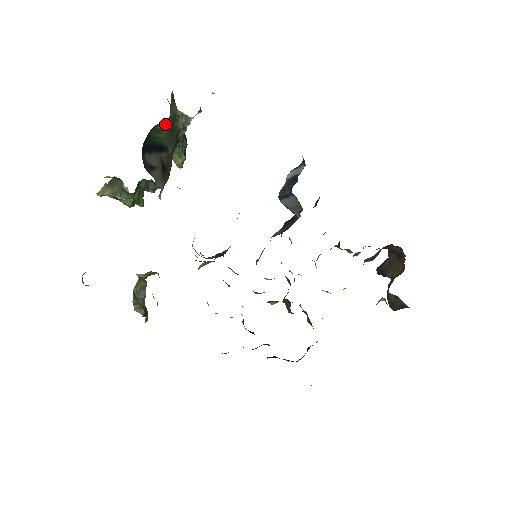
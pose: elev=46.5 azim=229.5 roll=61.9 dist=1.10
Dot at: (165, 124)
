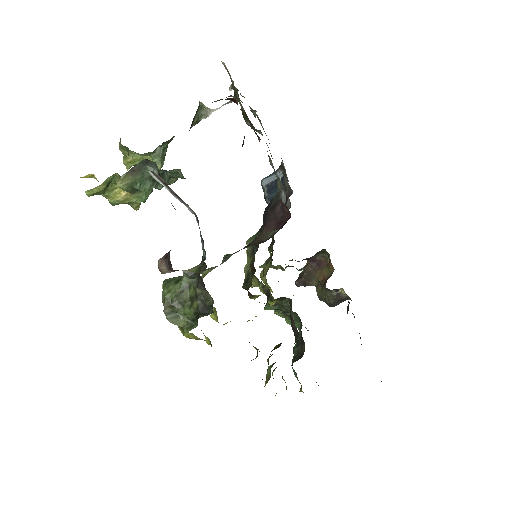
Dot at: occluded
